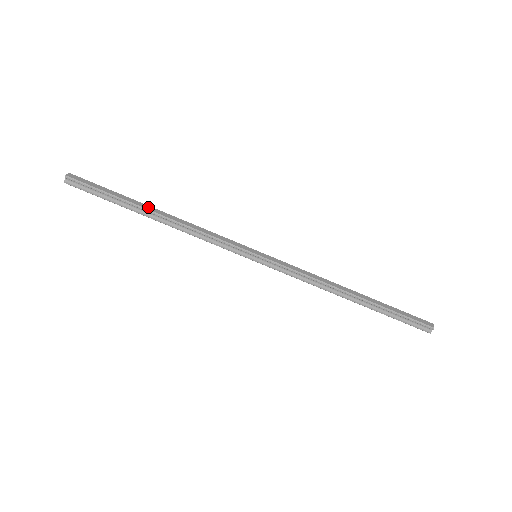
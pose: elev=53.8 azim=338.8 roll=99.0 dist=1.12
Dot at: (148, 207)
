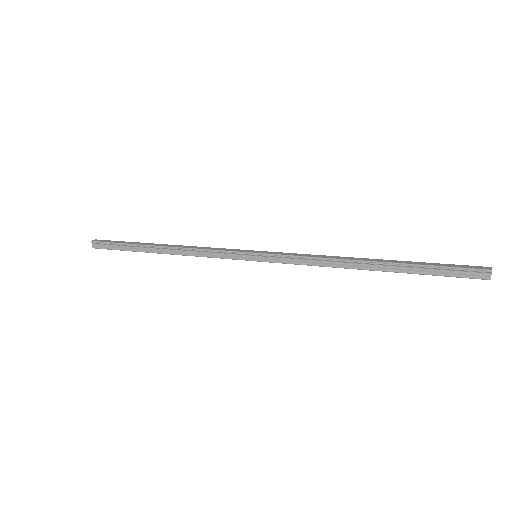
Dot at: (154, 244)
